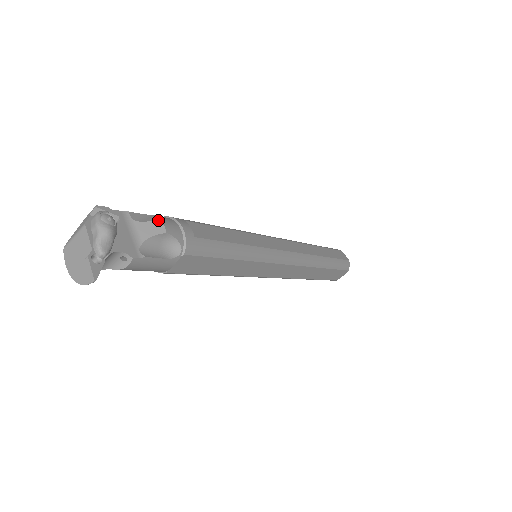
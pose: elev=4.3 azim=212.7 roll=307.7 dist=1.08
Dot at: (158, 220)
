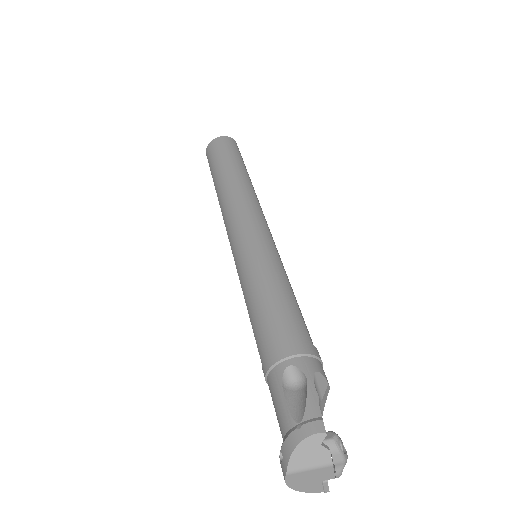
Dot at: (327, 383)
